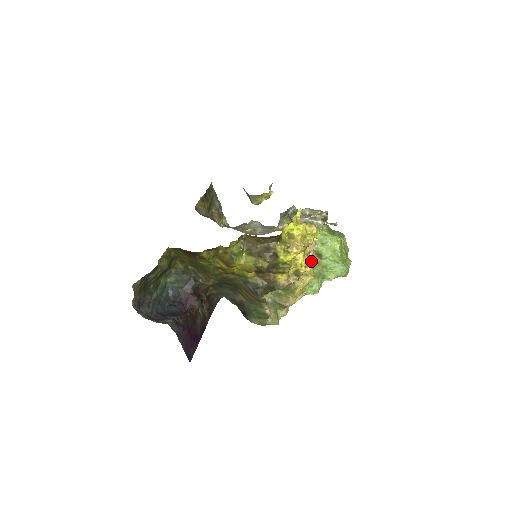
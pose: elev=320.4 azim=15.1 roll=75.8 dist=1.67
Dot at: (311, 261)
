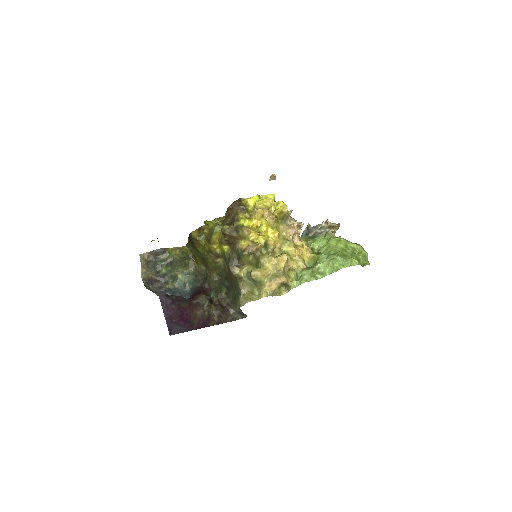
Dot at: (290, 242)
